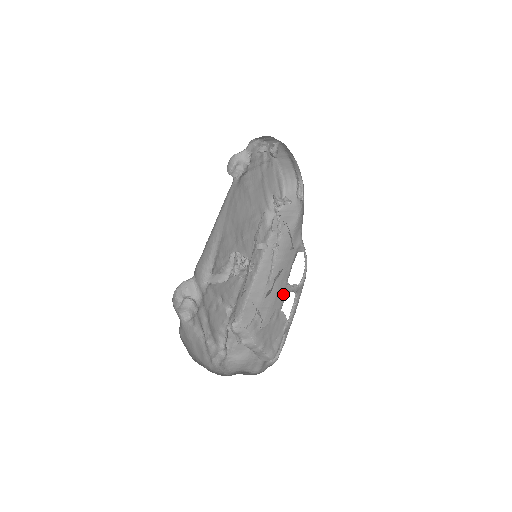
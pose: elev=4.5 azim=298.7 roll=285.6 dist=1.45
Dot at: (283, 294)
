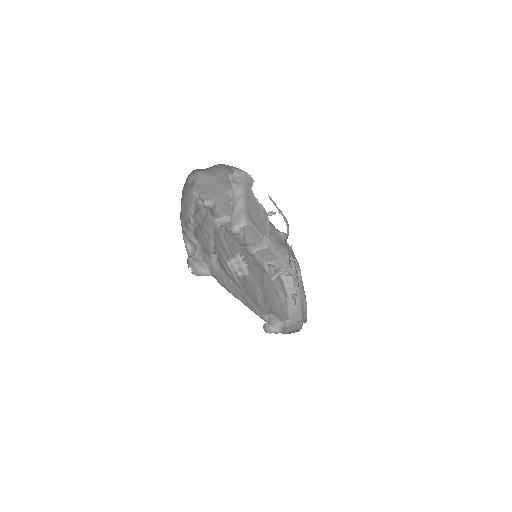
Dot at: occluded
